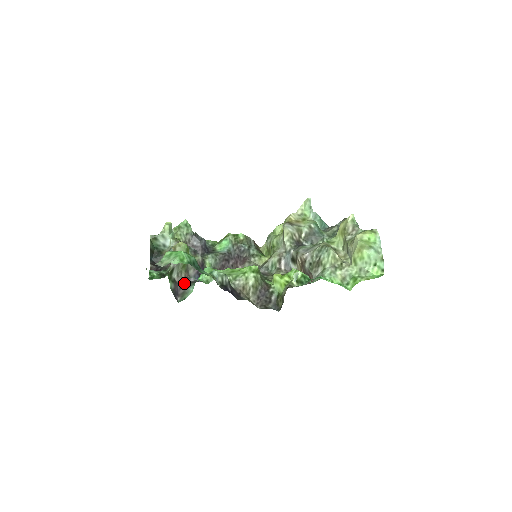
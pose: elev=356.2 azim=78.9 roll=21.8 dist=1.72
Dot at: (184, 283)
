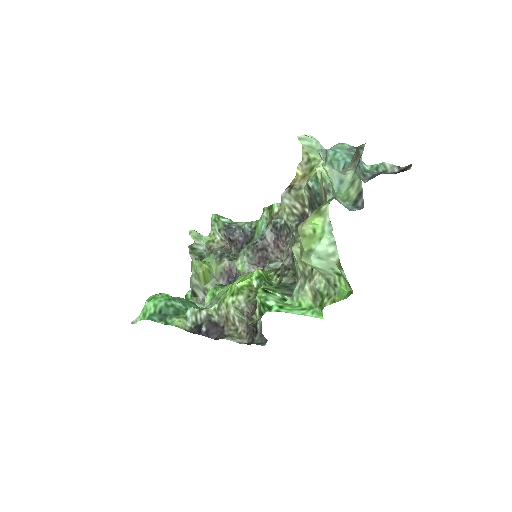
Dot at: occluded
